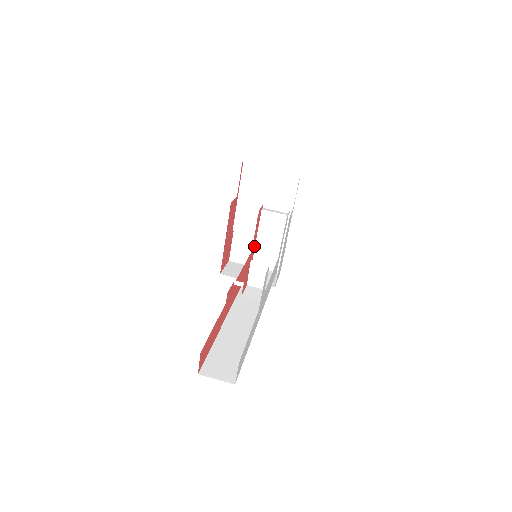
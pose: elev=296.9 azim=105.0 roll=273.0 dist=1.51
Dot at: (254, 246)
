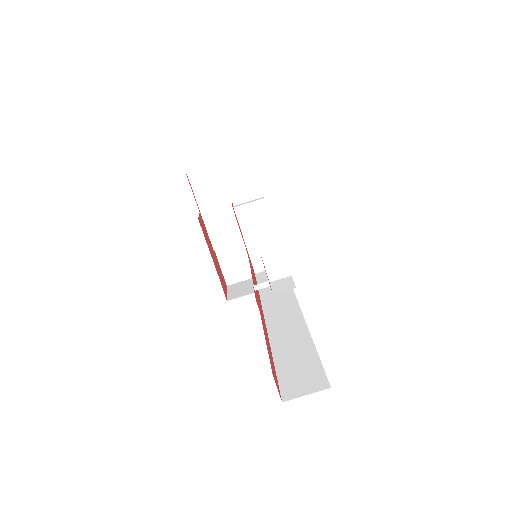
Dot at: occluded
